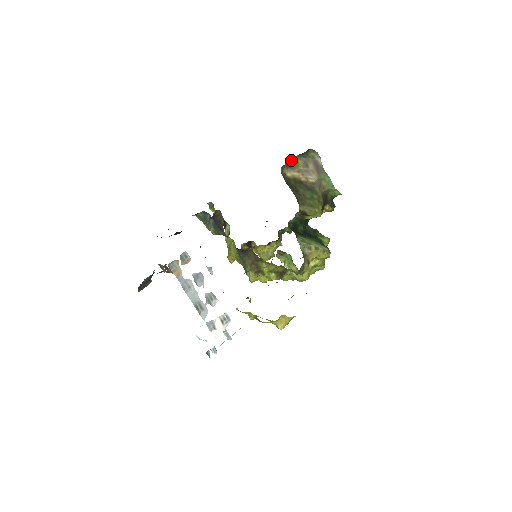
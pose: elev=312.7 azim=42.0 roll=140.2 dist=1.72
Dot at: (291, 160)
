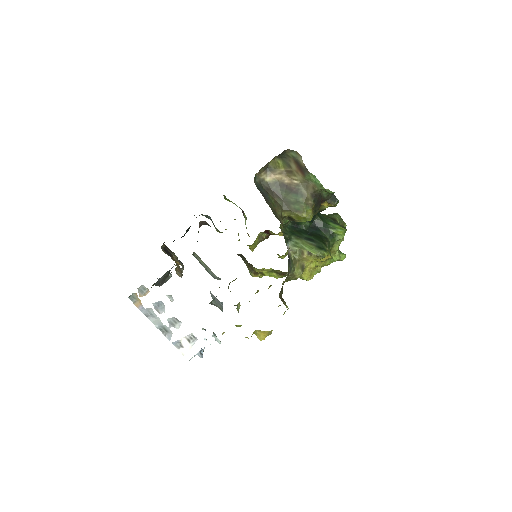
Dot at: (269, 162)
